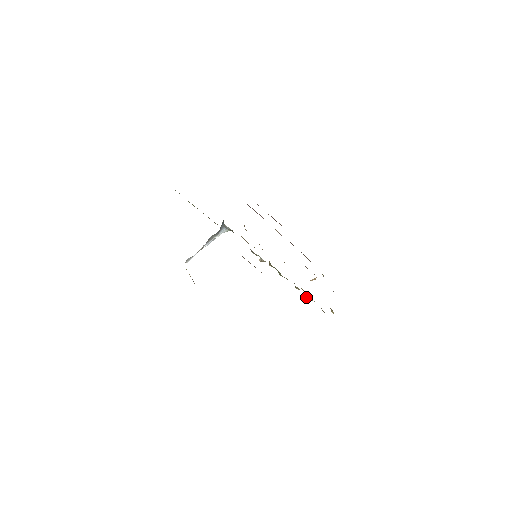
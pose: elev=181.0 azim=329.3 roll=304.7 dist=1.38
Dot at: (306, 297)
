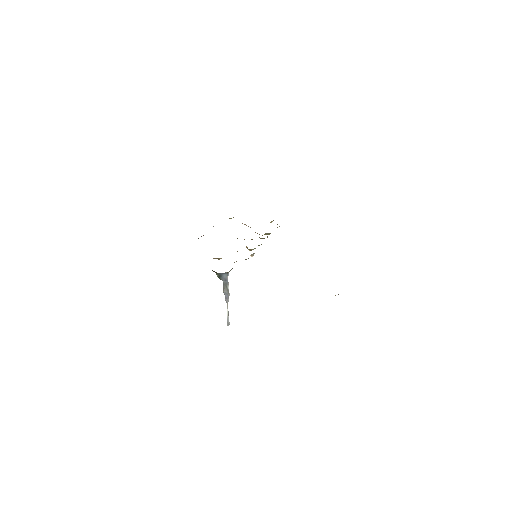
Dot at: occluded
